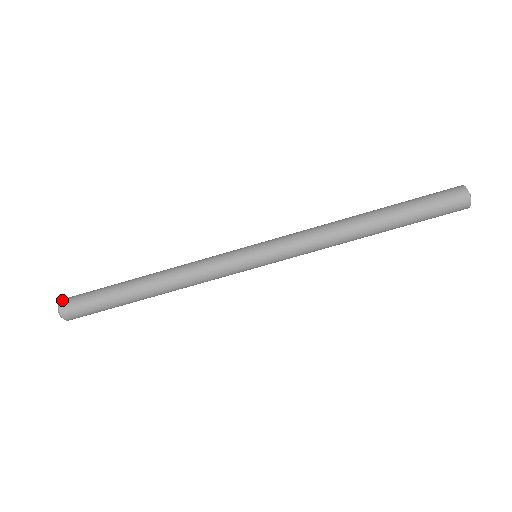
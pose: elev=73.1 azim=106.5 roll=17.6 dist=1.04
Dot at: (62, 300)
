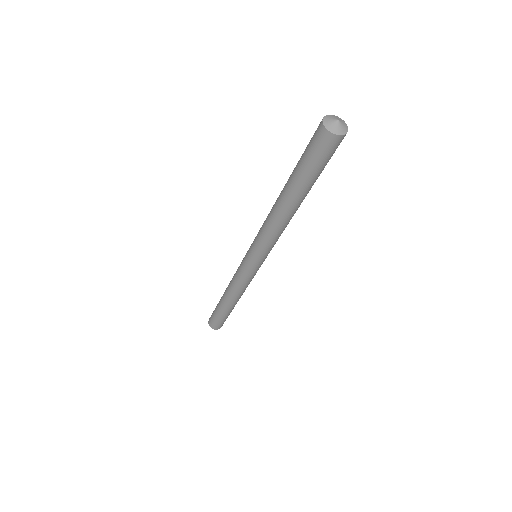
Dot at: (210, 326)
